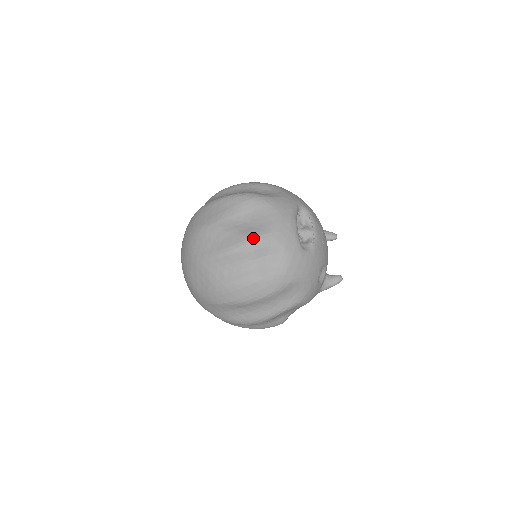
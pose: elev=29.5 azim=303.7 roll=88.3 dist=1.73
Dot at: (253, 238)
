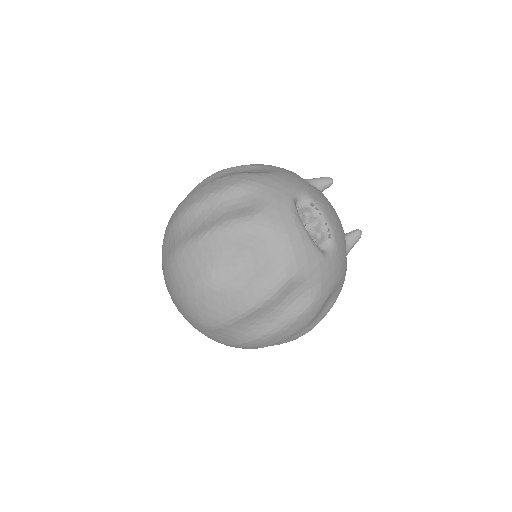
Dot at: (270, 284)
